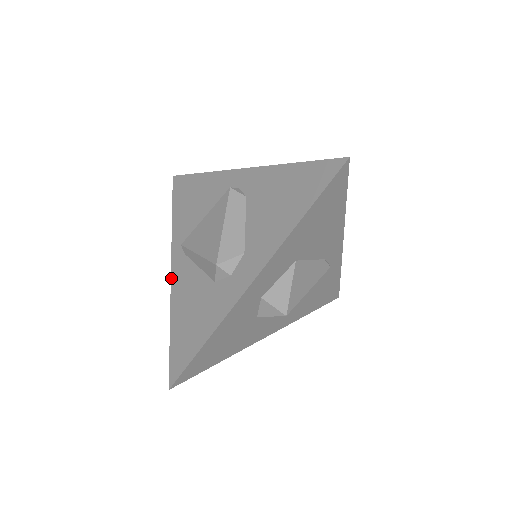
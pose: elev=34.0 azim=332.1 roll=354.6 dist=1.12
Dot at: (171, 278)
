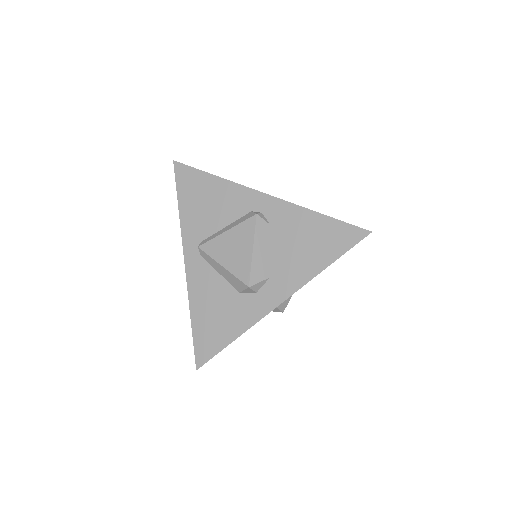
Dot at: (186, 273)
